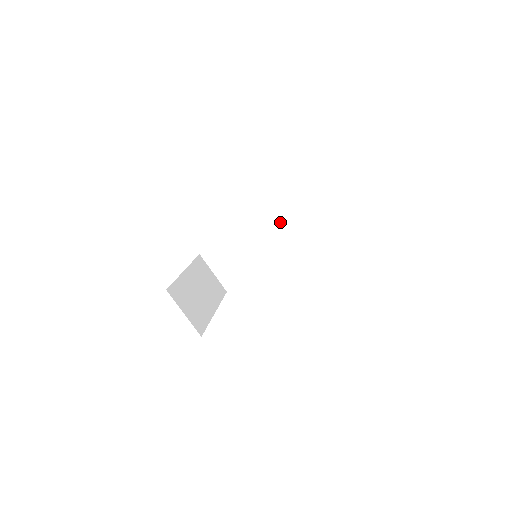
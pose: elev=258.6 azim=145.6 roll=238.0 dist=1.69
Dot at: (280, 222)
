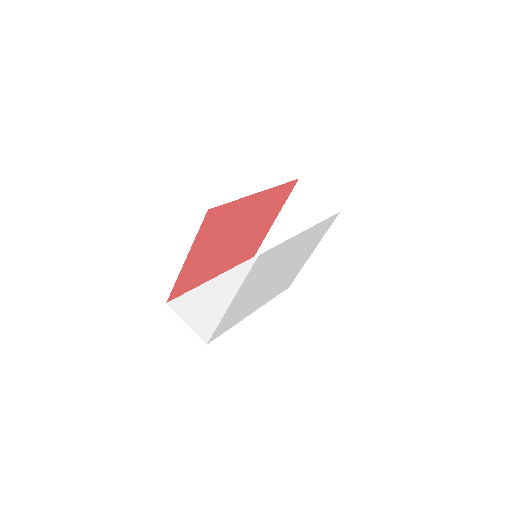
Dot at: occluded
